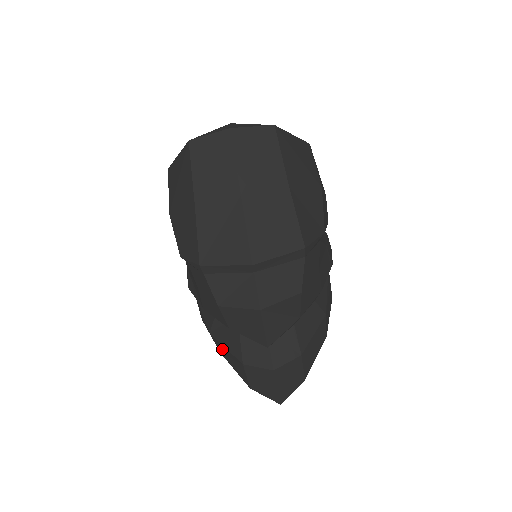
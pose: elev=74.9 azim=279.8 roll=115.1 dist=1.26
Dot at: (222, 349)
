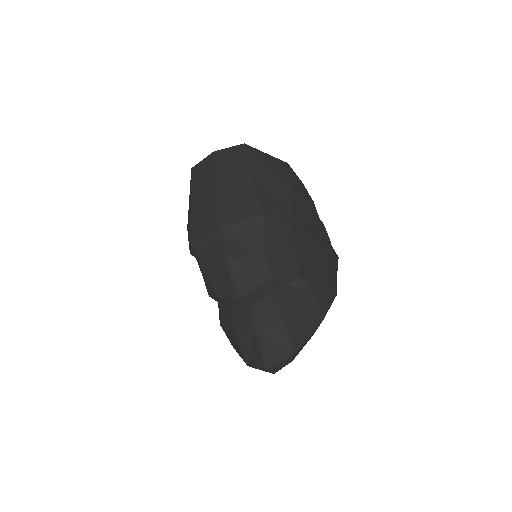
Dot at: (229, 337)
